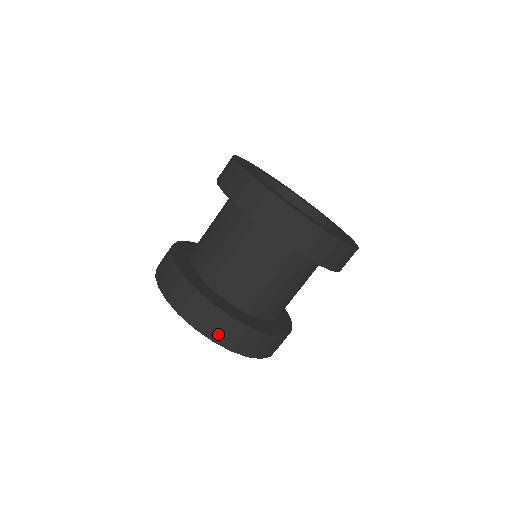
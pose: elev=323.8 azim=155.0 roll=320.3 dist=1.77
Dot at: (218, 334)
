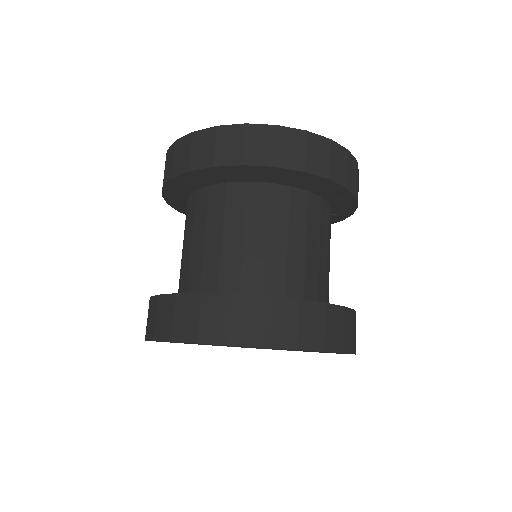
Dot at: (229, 330)
